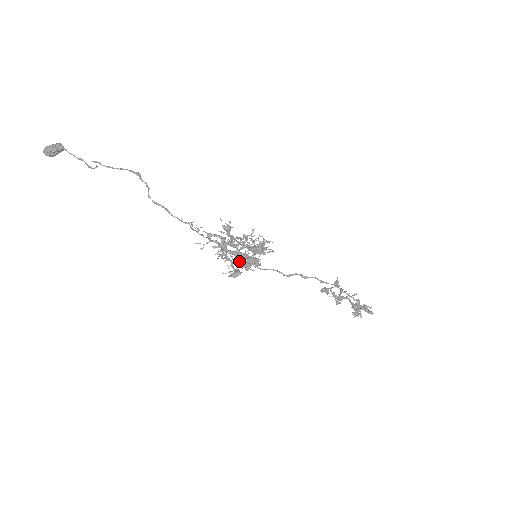
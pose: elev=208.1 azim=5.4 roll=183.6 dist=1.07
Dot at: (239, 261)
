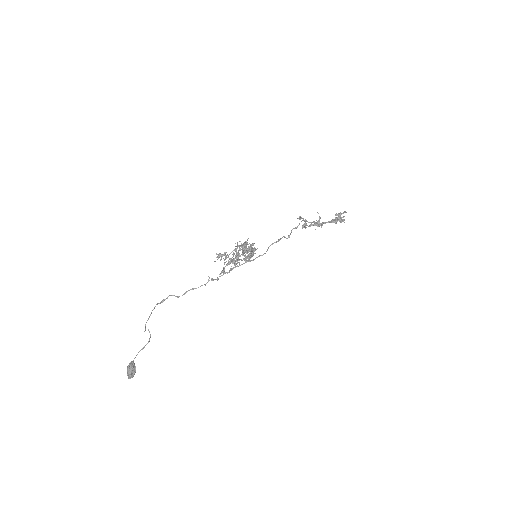
Dot at: (242, 250)
